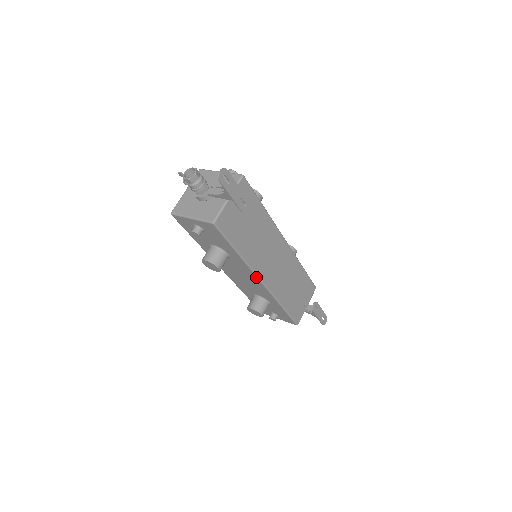
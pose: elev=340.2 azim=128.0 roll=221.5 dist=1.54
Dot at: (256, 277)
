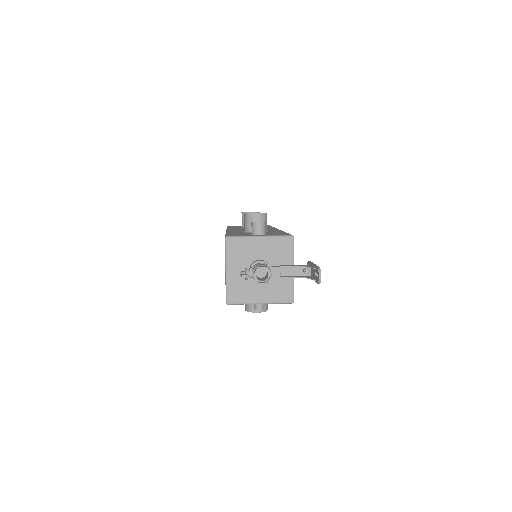
Dot at: occluded
